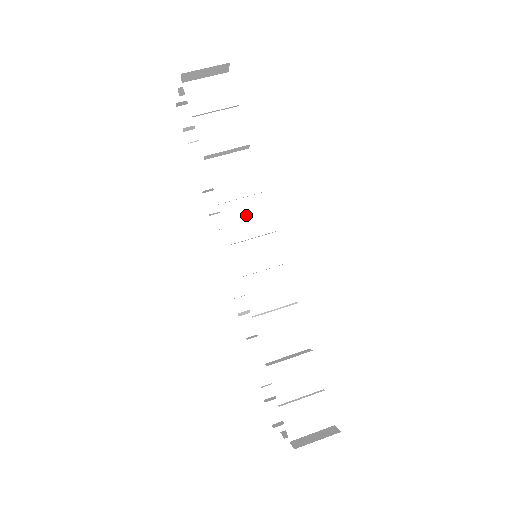
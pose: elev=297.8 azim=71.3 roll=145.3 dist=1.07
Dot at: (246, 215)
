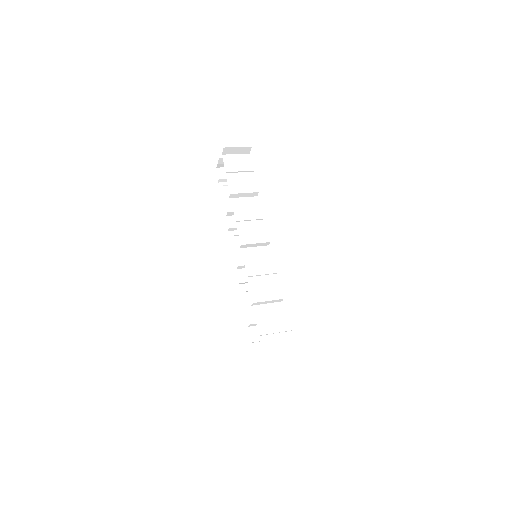
Dot at: (252, 231)
